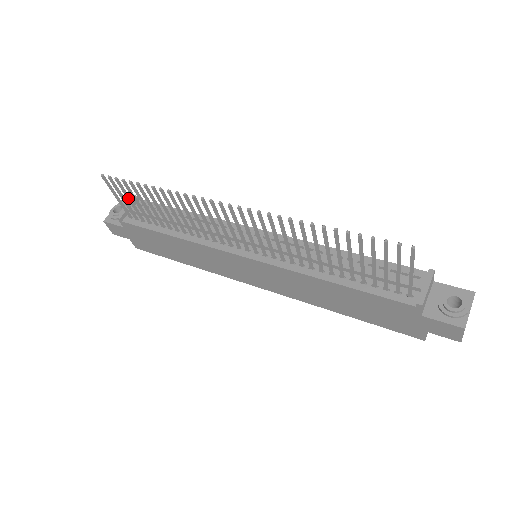
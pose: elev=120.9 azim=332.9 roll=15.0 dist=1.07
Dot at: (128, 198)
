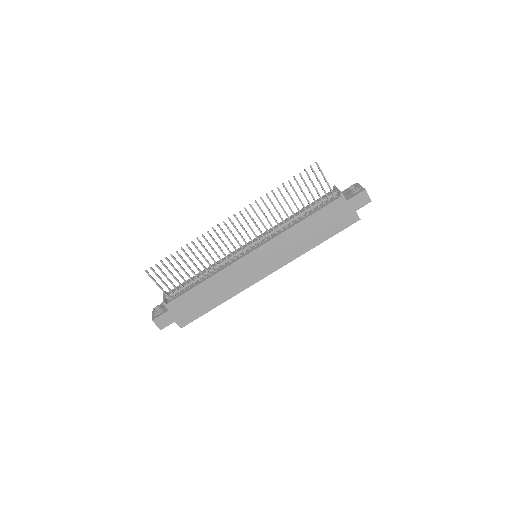
Dot at: (167, 277)
